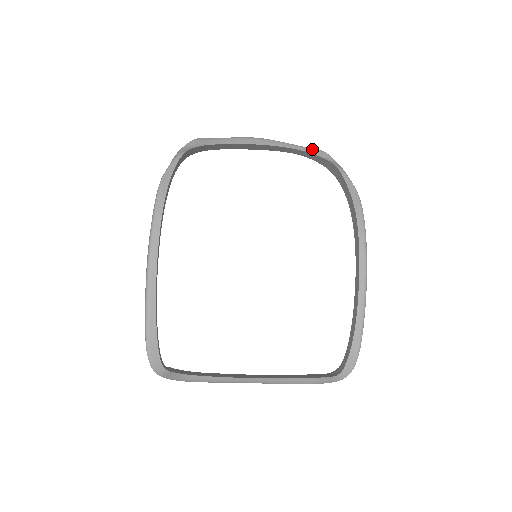
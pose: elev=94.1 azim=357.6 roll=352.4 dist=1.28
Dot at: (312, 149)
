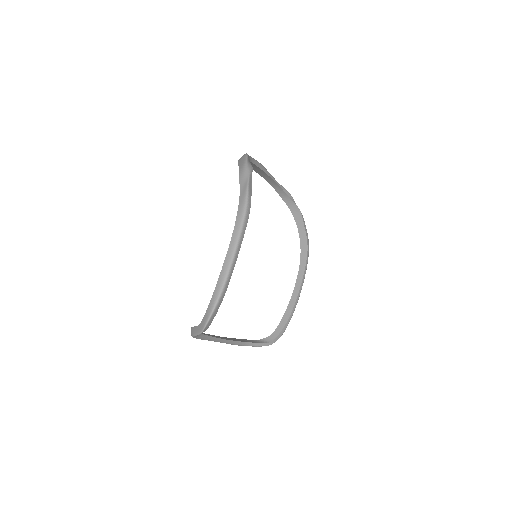
Dot at: (285, 189)
